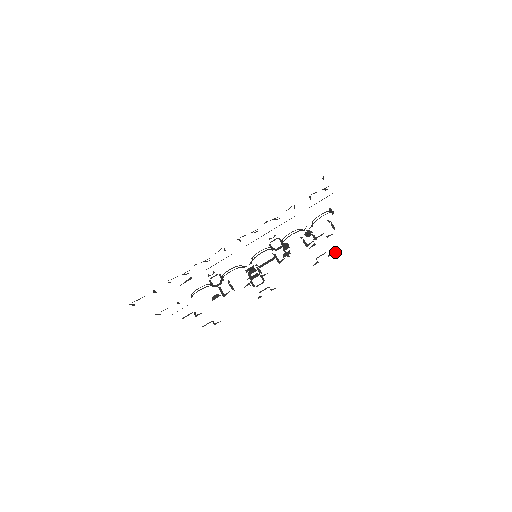
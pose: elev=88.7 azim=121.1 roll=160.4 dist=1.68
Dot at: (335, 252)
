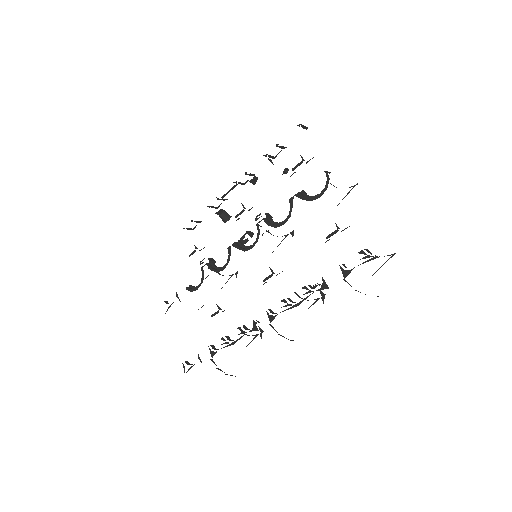
Dot at: occluded
